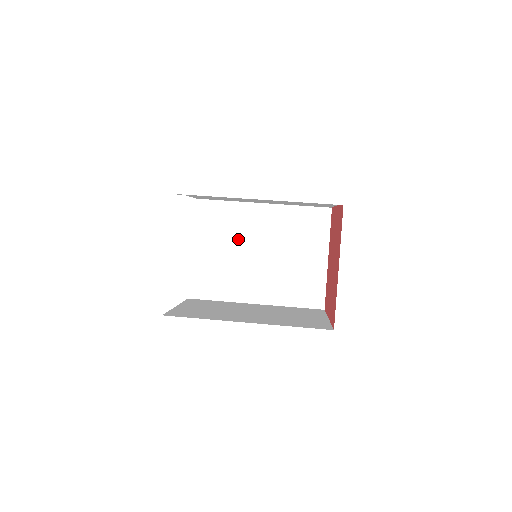
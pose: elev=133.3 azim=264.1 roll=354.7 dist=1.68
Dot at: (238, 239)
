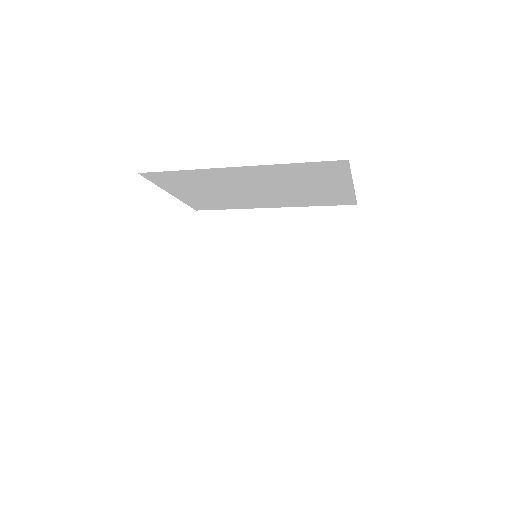
Dot at: occluded
